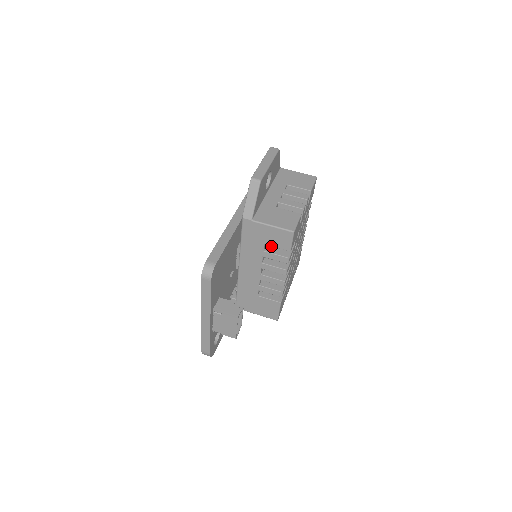
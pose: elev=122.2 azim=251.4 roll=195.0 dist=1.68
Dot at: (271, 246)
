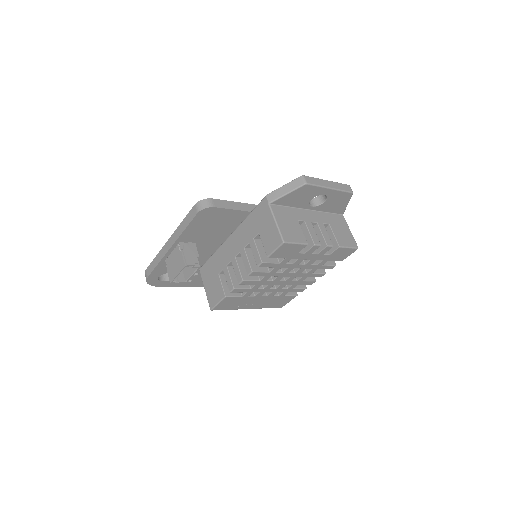
Dot at: occluded
